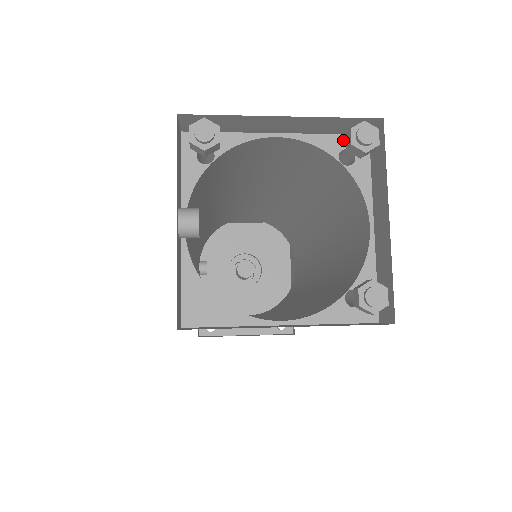
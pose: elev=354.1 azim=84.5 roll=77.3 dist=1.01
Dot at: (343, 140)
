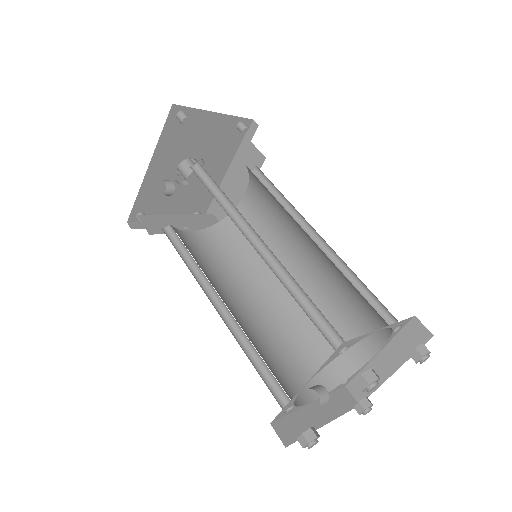
Dot at: (404, 322)
